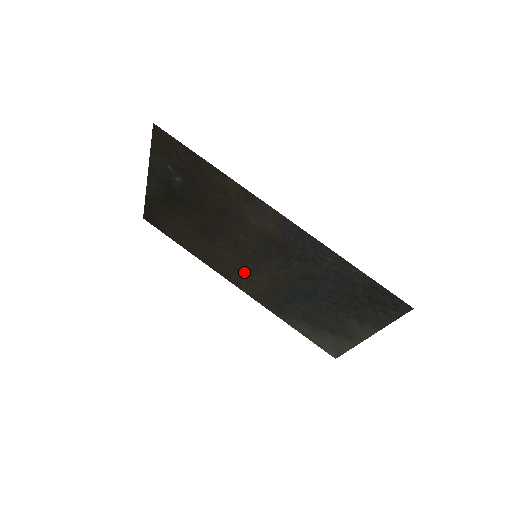
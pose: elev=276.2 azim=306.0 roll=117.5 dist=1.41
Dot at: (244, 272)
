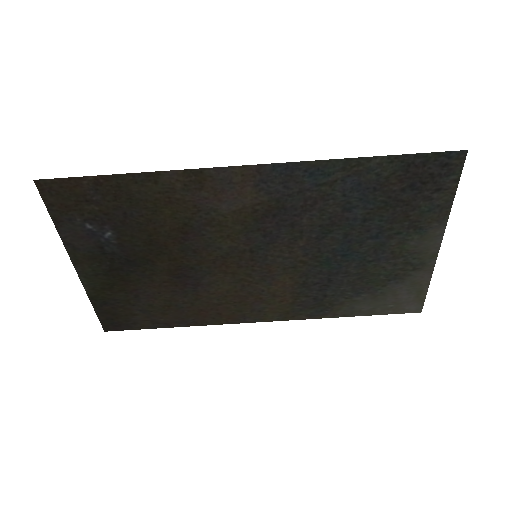
Dot at: (256, 293)
